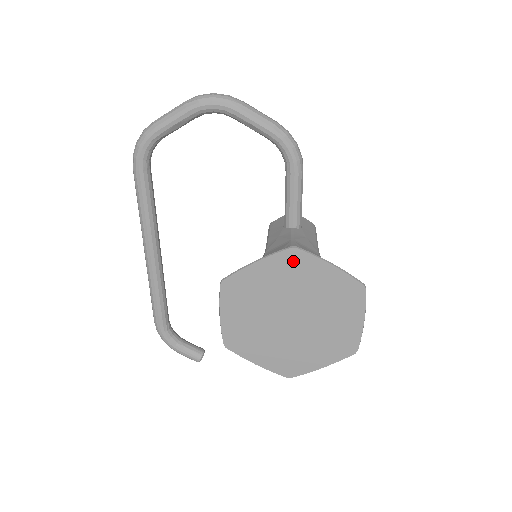
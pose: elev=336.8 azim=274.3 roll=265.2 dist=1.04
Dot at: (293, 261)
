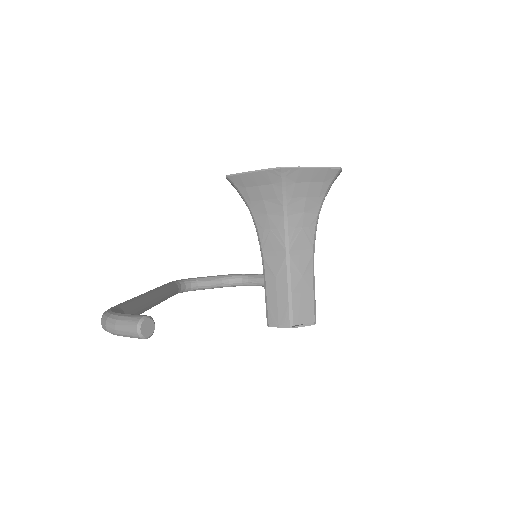
Dot at: occluded
